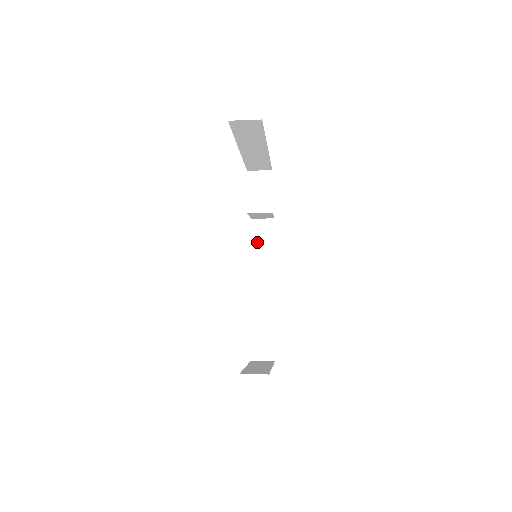
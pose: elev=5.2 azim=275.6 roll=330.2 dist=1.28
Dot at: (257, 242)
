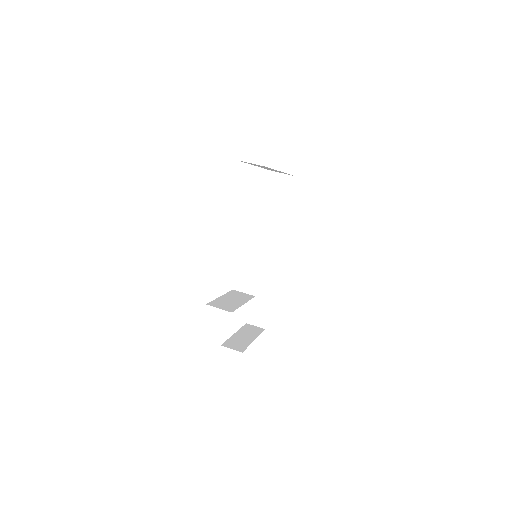
Dot at: (273, 228)
